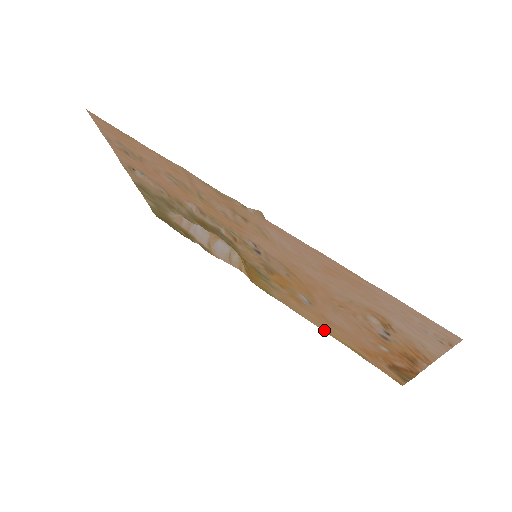
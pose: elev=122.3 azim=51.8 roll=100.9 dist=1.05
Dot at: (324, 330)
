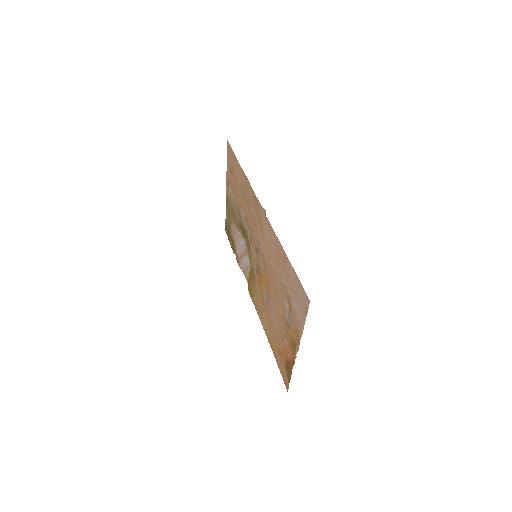
Dot at: (267, 335)
